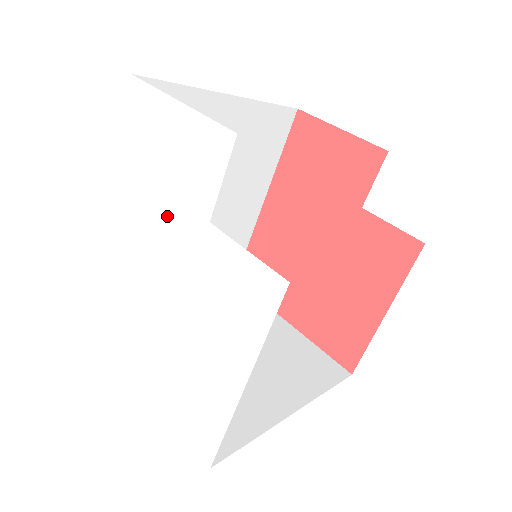
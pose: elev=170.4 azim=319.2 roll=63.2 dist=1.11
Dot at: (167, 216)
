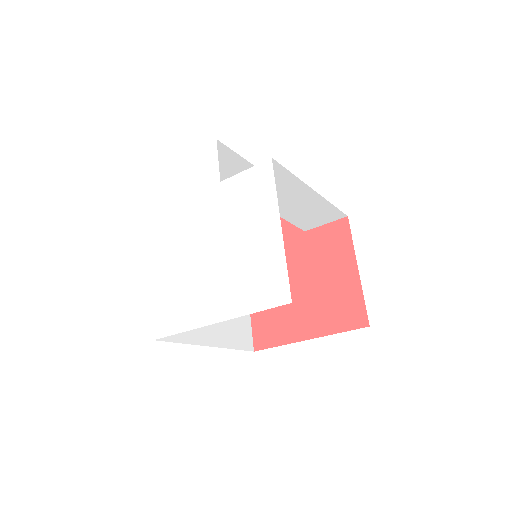
Dot at: (195, 206)
